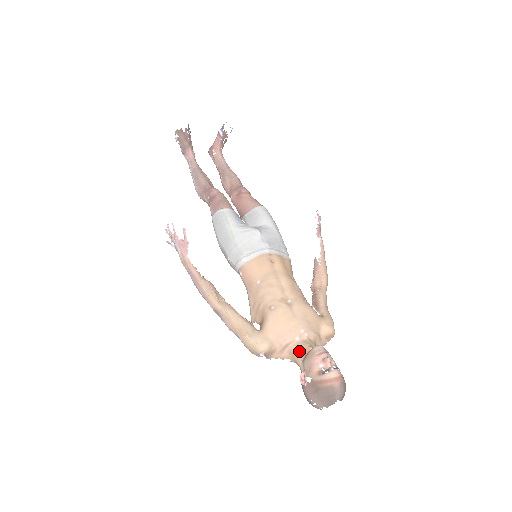
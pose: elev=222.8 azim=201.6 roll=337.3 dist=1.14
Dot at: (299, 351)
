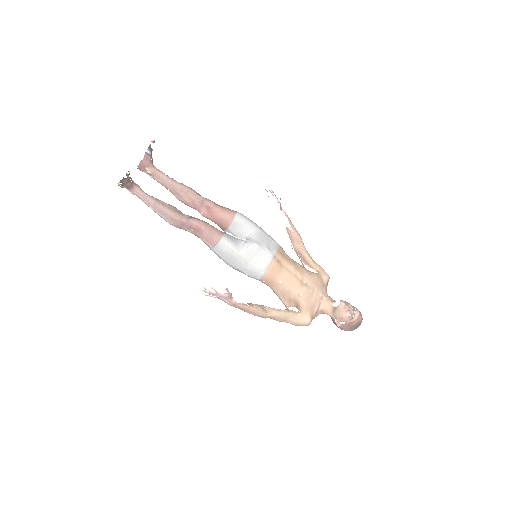
Dot at: (327, 309)
